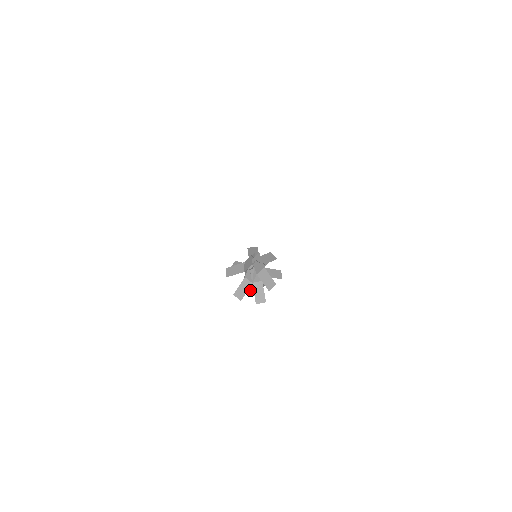
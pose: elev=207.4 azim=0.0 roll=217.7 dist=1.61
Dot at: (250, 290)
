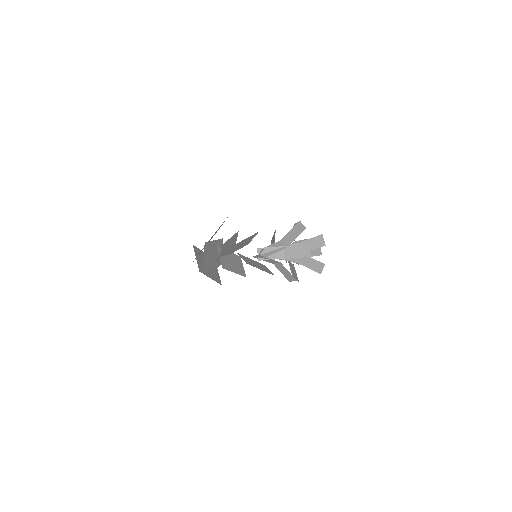
Dot at: occluded
